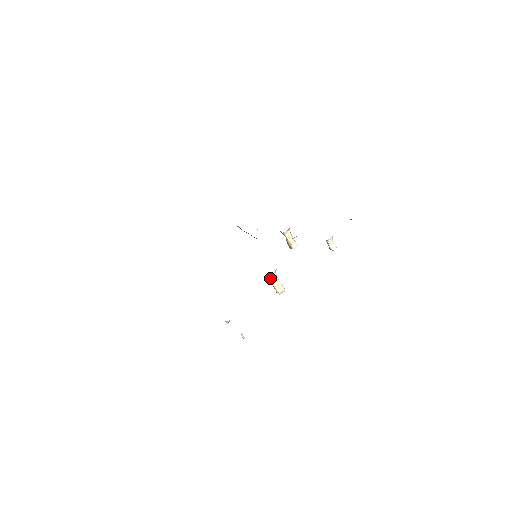
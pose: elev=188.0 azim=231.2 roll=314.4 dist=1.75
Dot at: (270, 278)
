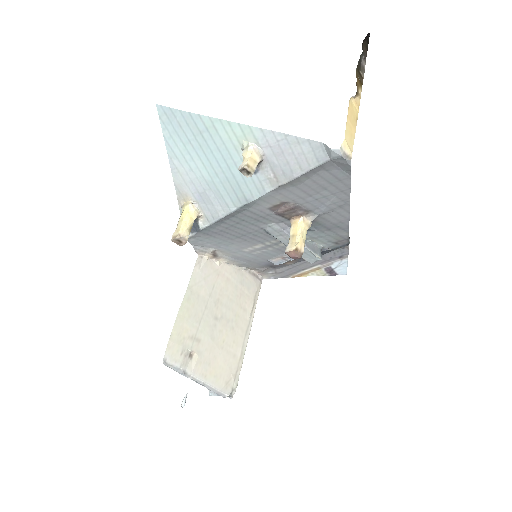
Dot at: (183, 211)
